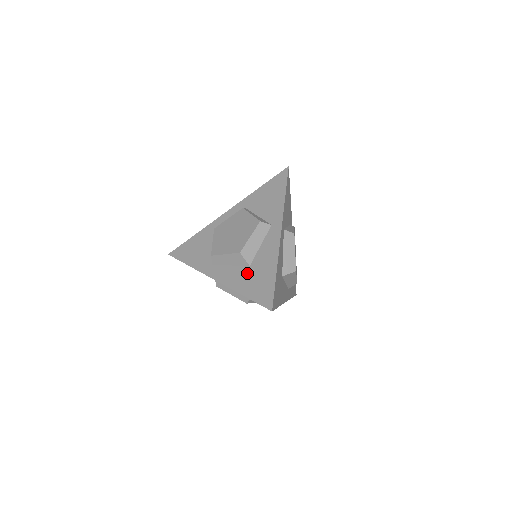
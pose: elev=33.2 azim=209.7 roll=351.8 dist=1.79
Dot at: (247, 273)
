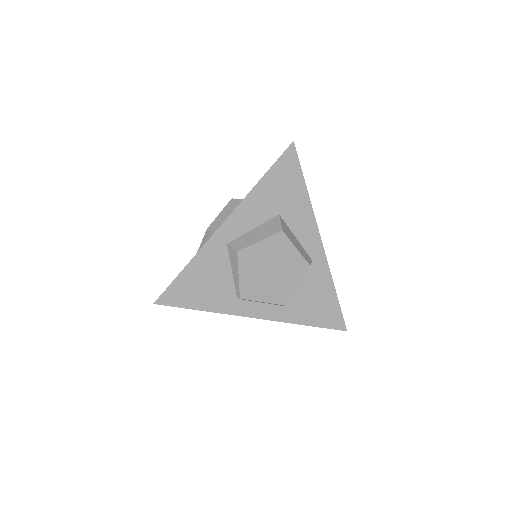
Dot at: occluded
